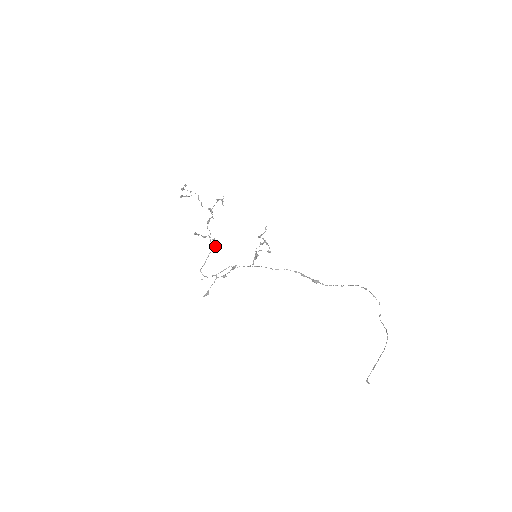
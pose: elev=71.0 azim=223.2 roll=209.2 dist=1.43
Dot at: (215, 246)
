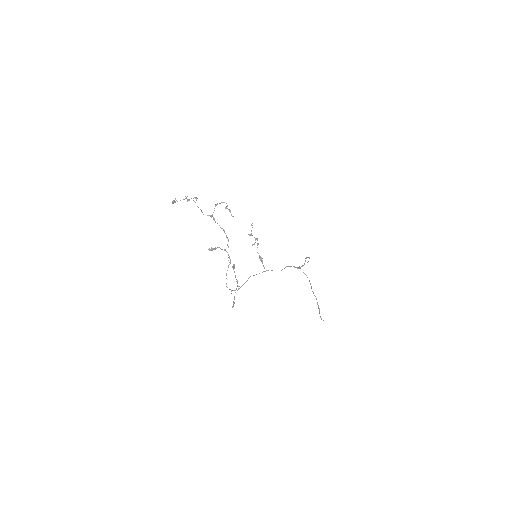
Dot at: occluded
